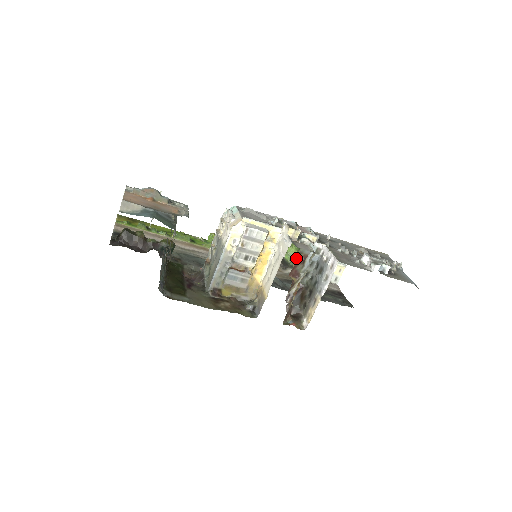
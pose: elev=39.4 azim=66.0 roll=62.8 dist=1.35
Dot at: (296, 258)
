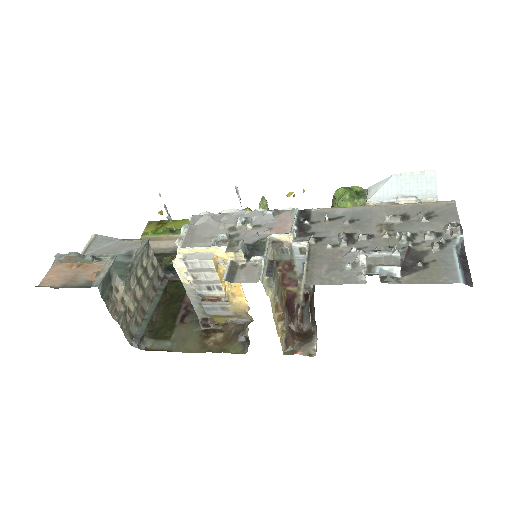
Dot at: (277, 267)
